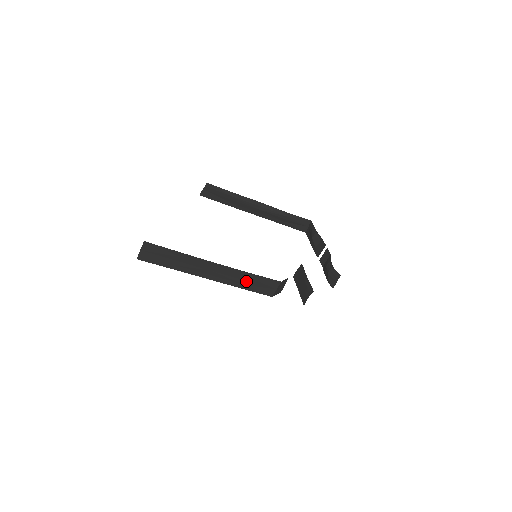
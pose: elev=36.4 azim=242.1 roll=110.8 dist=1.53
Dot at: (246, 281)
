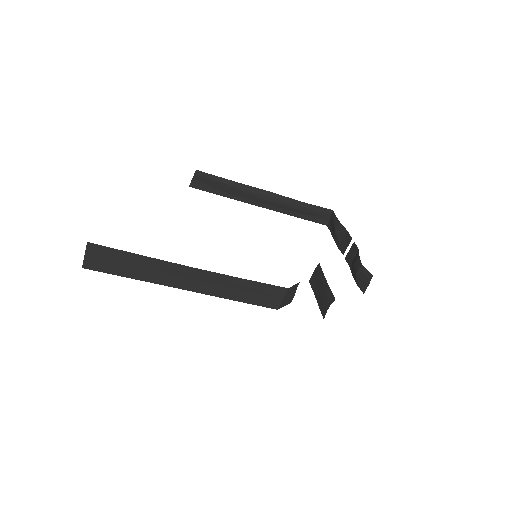
Dot at: (239, 290)
